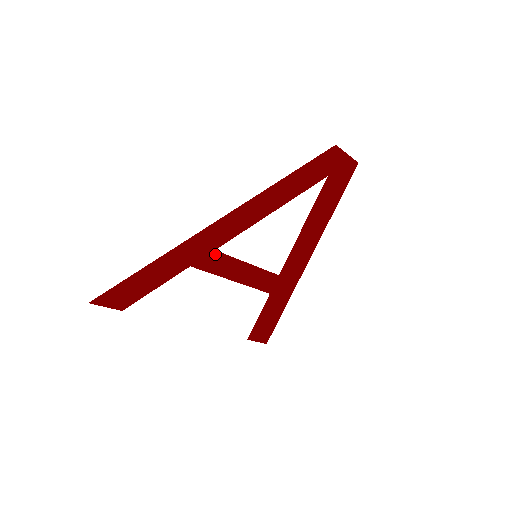
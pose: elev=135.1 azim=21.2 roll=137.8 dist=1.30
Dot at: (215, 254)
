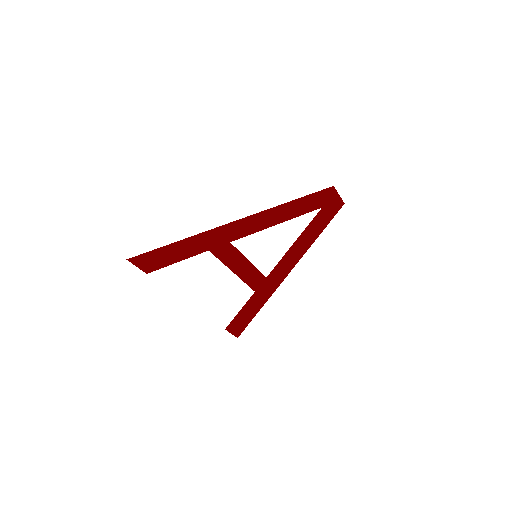
Dot at: (229, 246)
